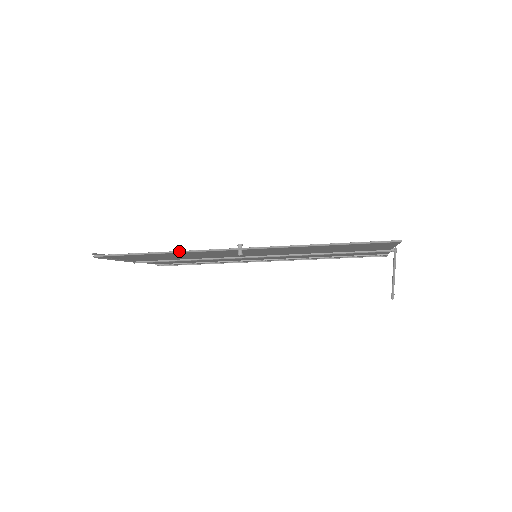
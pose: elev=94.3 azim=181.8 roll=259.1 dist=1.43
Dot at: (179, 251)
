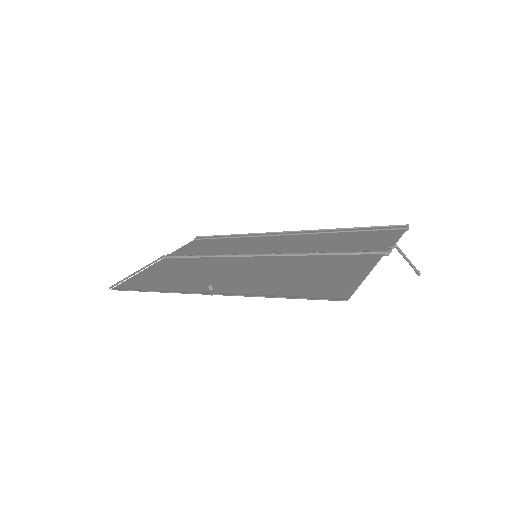
Dot at: (164, 292)
